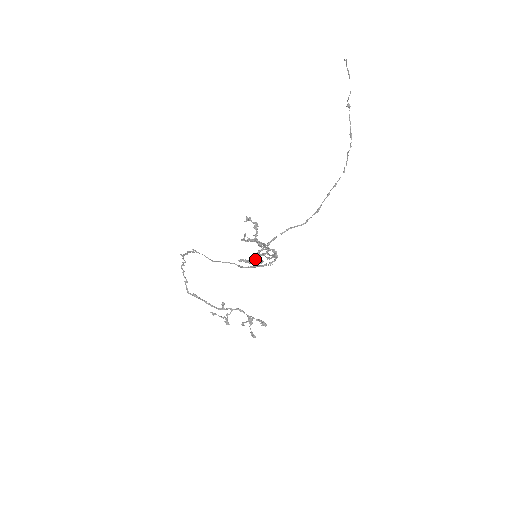
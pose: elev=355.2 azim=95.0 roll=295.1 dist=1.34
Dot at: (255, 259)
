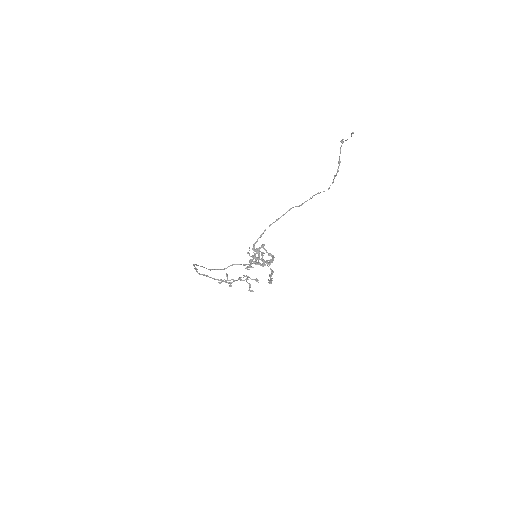
Dot at: occluded
